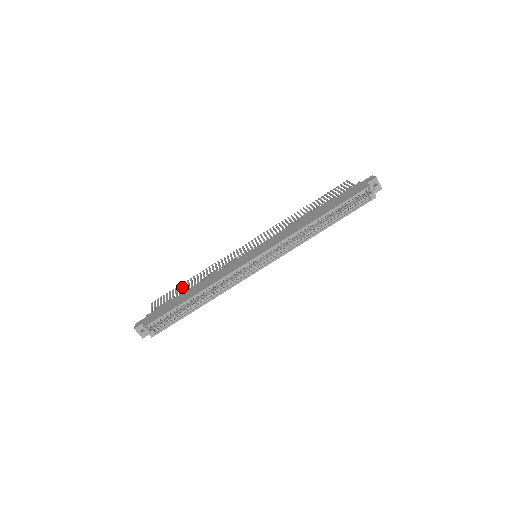
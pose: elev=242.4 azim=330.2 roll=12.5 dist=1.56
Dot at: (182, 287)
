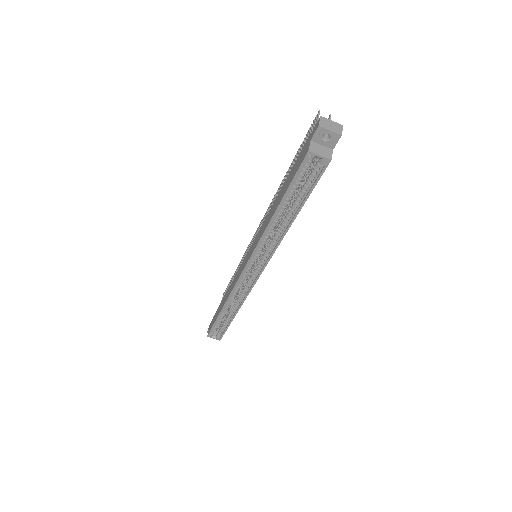
Dot at: (230, 283)
